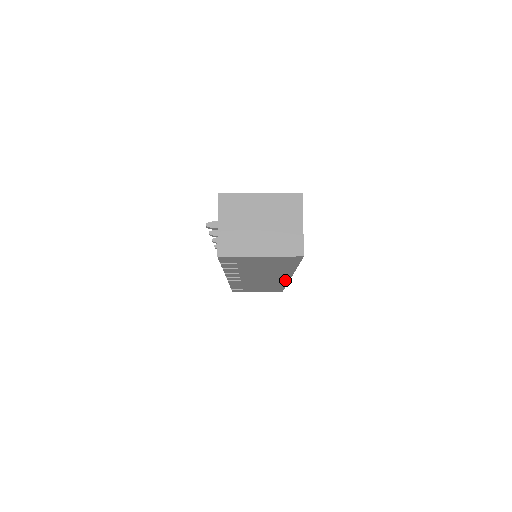
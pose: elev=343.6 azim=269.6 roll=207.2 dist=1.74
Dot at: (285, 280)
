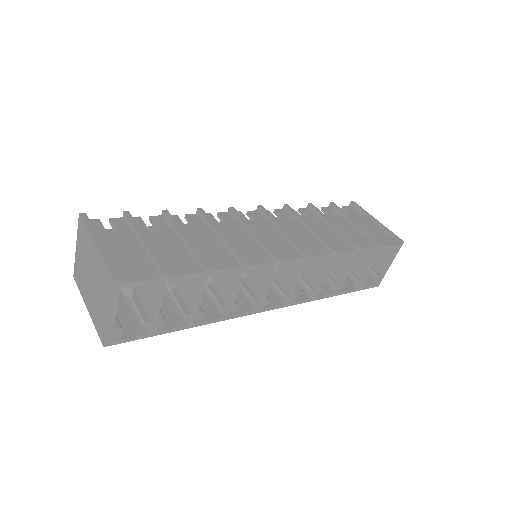
Dot at: (280, 303)
